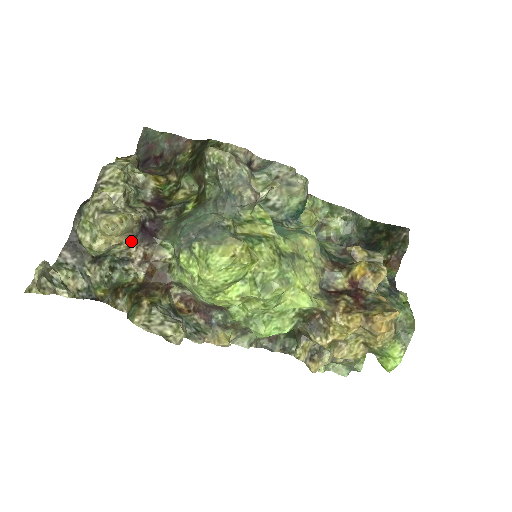
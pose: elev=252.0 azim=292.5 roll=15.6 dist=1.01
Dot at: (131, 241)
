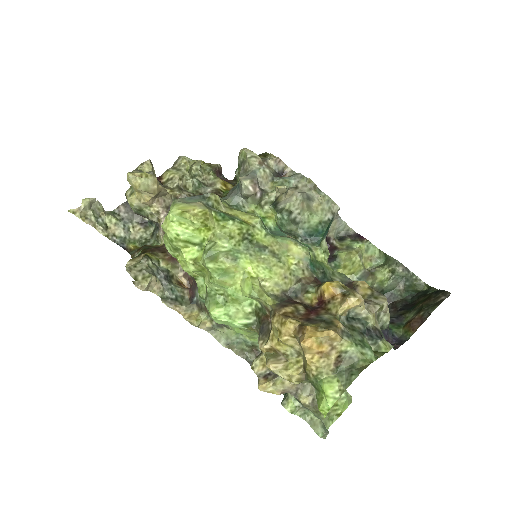
Dot at: (162, 209)
